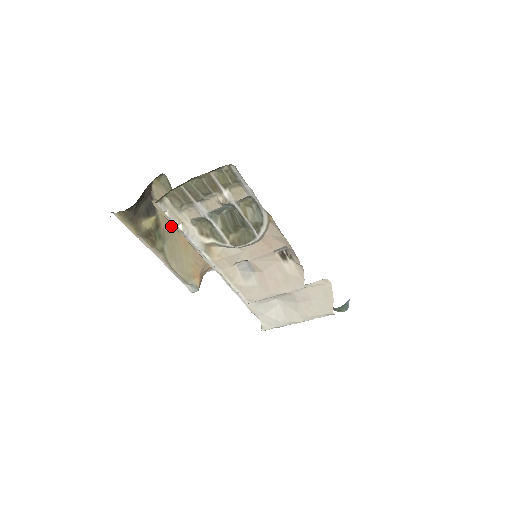
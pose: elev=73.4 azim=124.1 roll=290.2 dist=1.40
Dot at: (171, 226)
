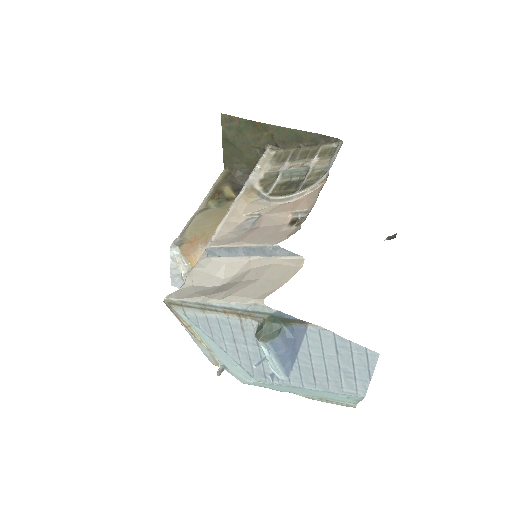
Dot at: occluded
